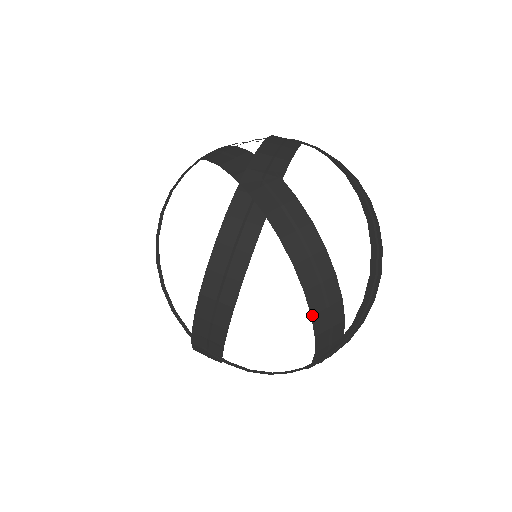
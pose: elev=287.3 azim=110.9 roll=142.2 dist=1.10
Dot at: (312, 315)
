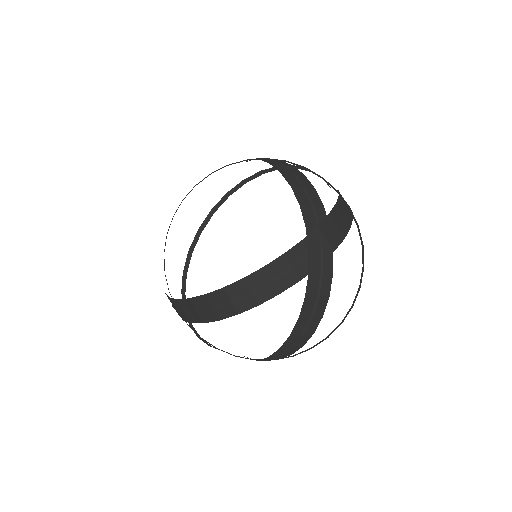
Dot at: (281, 348)
